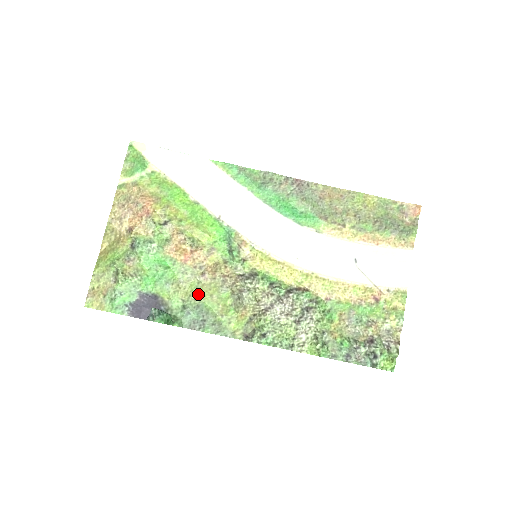
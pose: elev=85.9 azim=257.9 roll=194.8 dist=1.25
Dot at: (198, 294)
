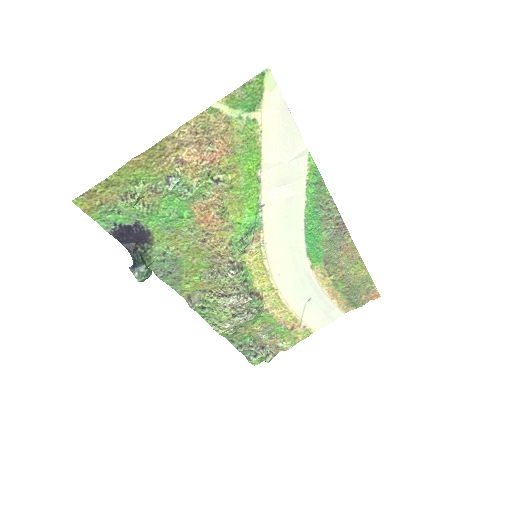
Dot at: (185, 251)
